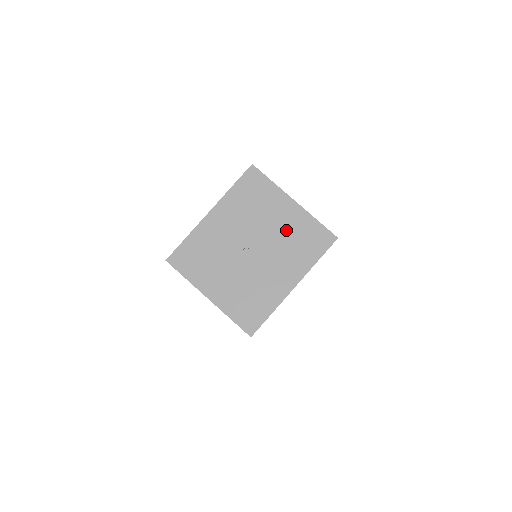
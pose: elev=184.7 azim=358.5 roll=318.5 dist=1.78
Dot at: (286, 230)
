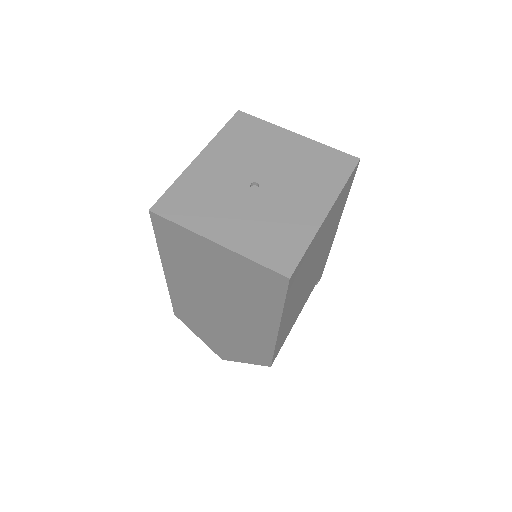
Dot at: (297, 160)
